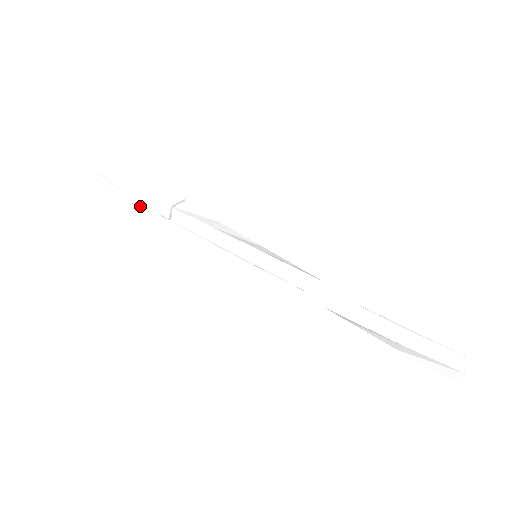
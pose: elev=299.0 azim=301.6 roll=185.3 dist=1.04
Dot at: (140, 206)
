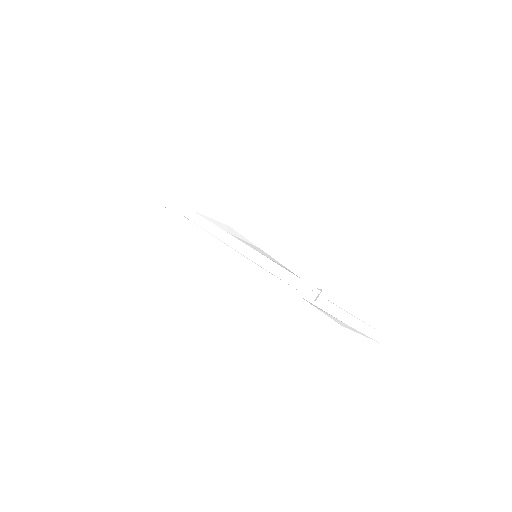
Dot at: (163, 204)
